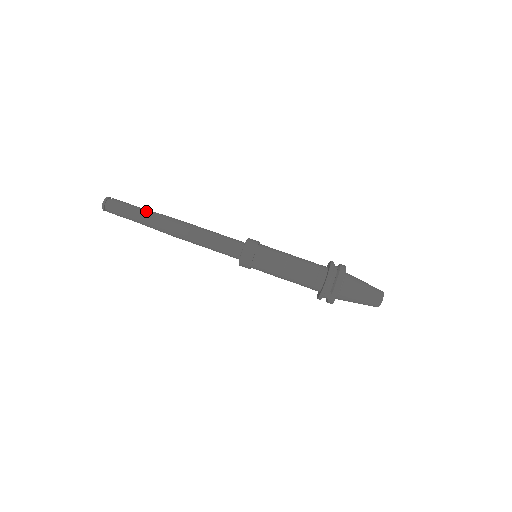
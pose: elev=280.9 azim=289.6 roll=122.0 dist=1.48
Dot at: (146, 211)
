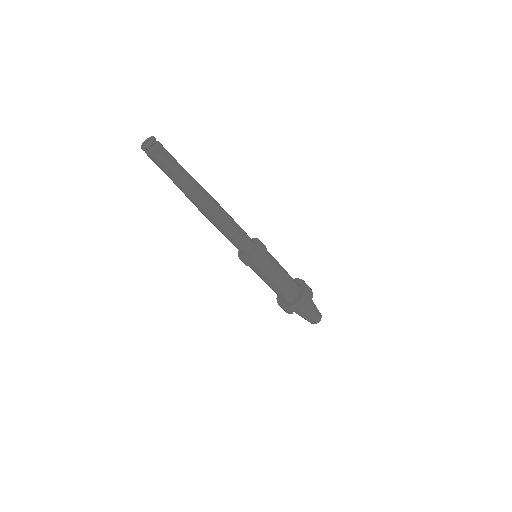
Dot at: (188, 174)
